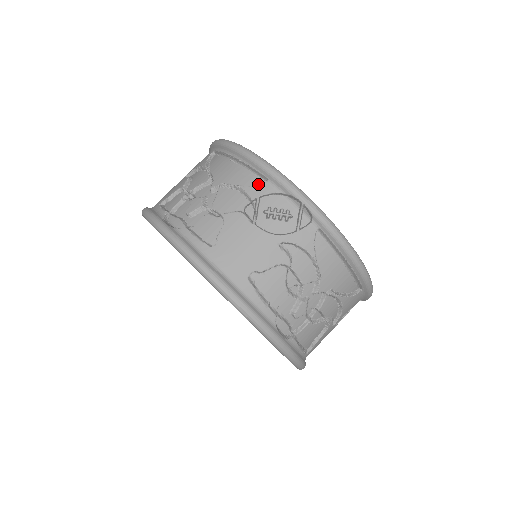
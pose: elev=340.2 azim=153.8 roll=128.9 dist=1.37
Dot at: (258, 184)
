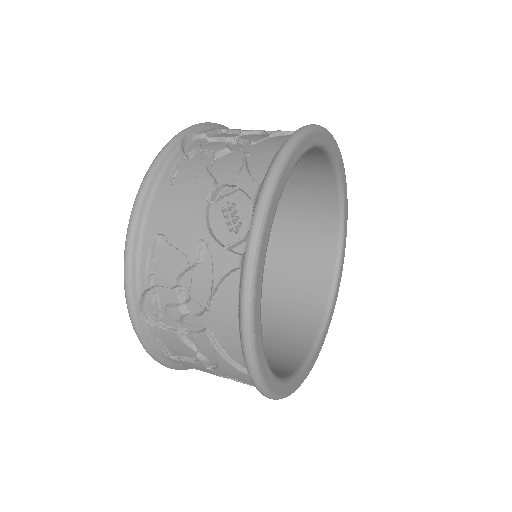
Dot at: (257, 179)
